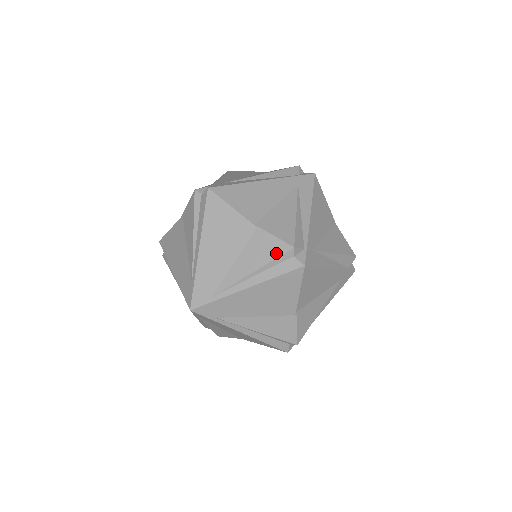
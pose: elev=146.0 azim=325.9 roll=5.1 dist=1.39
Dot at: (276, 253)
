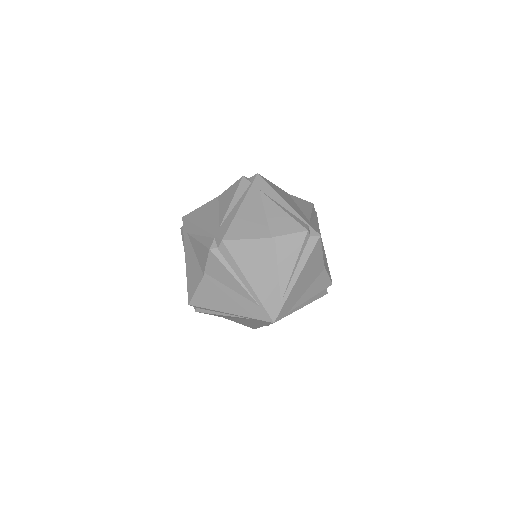
Dot at: (325, 287)
